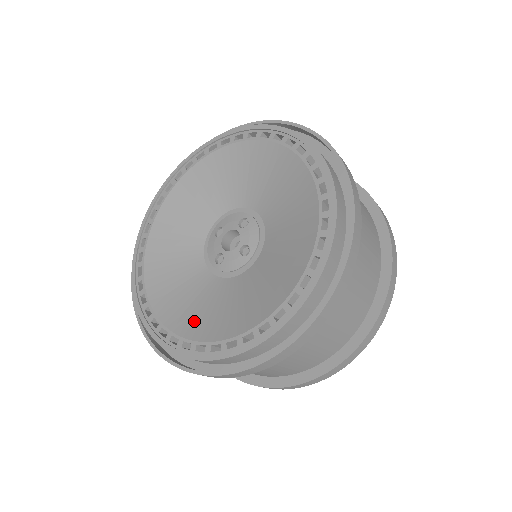
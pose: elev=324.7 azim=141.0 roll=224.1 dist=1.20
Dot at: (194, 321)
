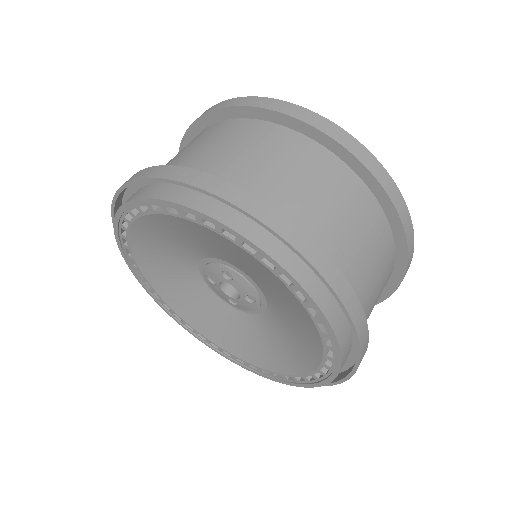
Dot at: (256, 354)
